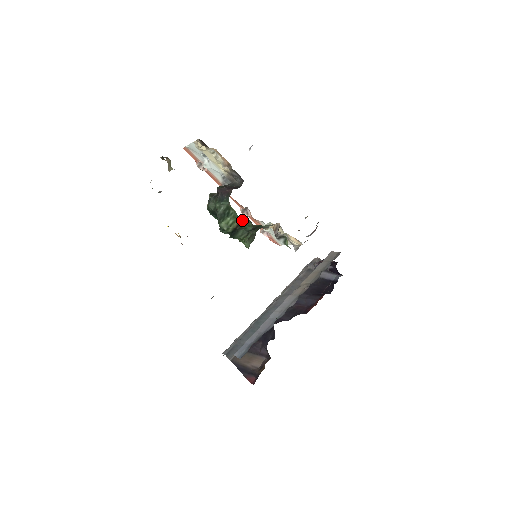
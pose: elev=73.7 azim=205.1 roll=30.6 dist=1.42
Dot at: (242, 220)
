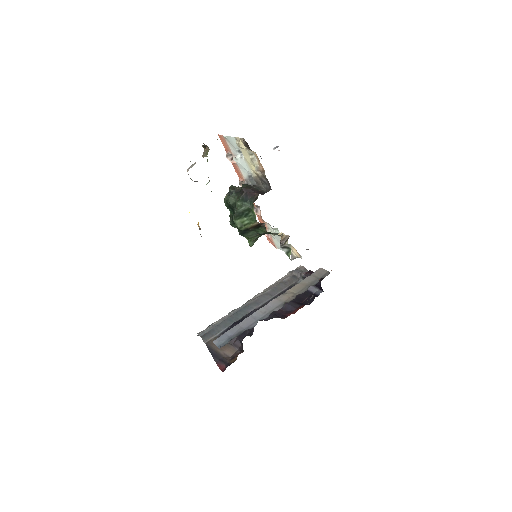
Dot at: (258, 224)
